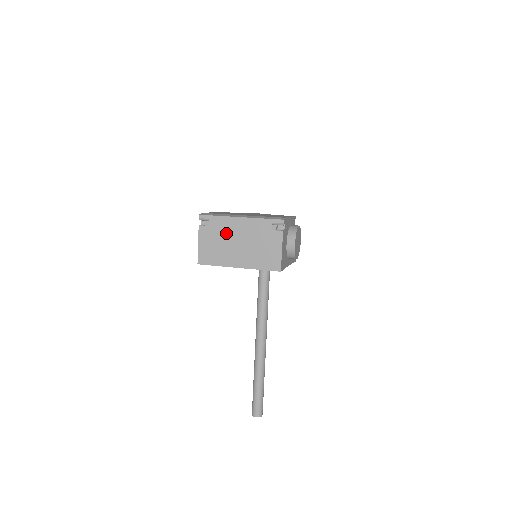
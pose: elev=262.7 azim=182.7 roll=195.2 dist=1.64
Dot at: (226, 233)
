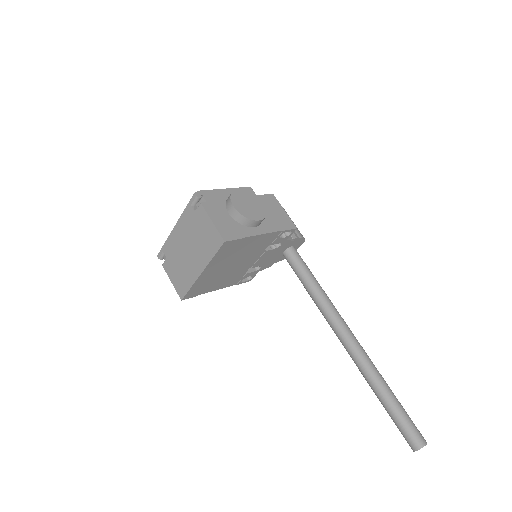
Dot at: (177, 251)
